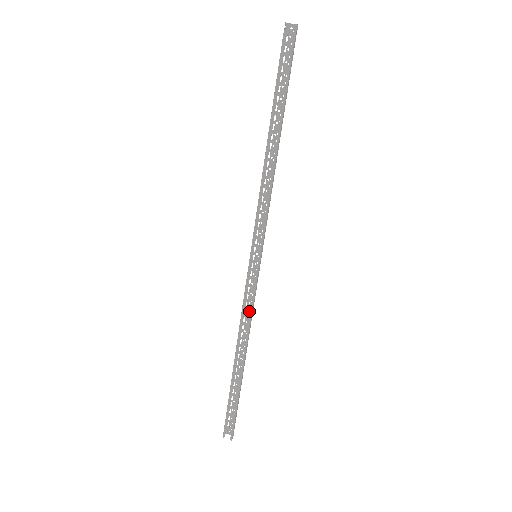
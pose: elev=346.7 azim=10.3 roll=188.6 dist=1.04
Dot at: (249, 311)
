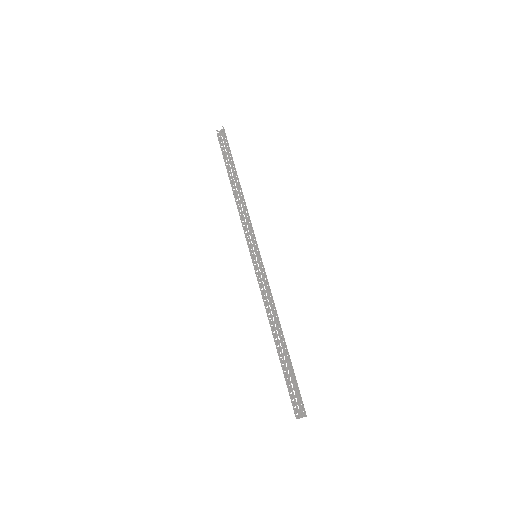
Dot at: (270, 298)
